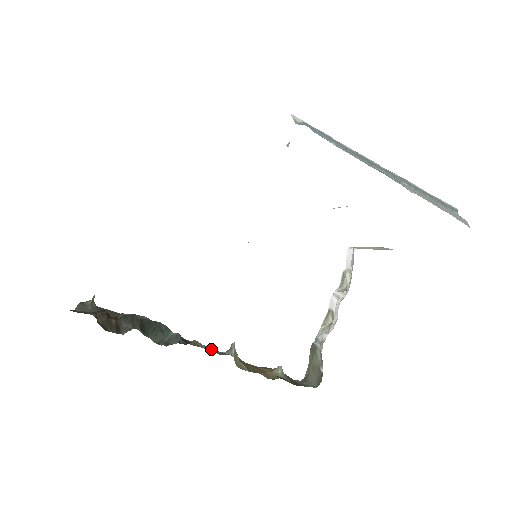
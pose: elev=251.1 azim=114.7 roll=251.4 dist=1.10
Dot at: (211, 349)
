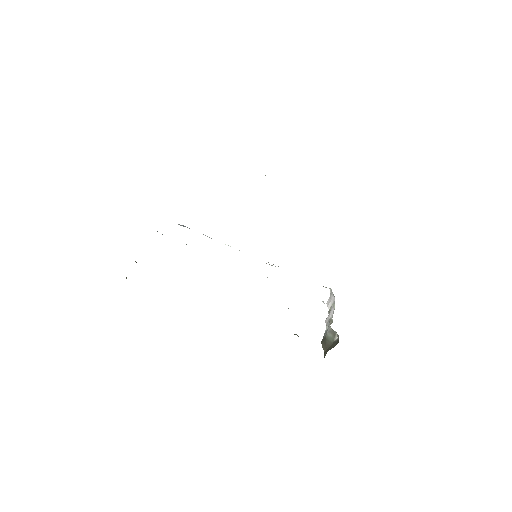
Dot at: occluded
